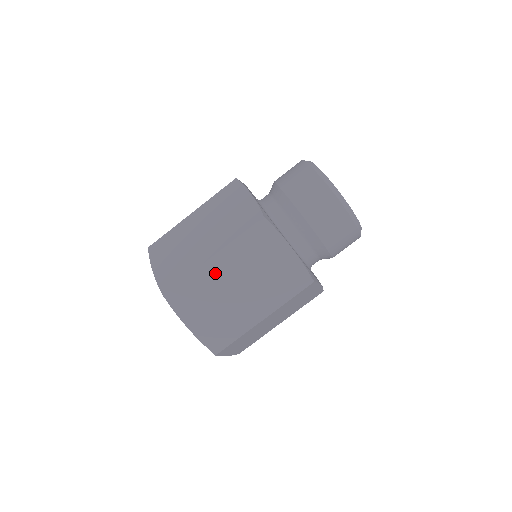
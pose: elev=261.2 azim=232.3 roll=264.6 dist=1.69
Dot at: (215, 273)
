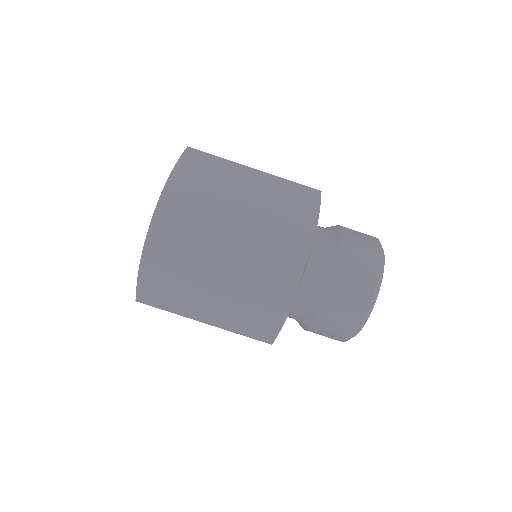
Dot at: (214, 255)
